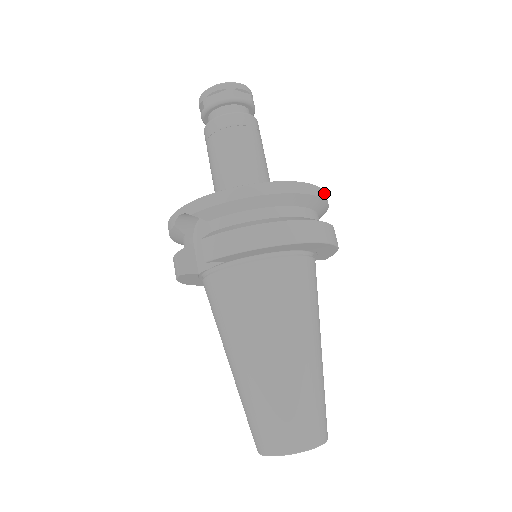
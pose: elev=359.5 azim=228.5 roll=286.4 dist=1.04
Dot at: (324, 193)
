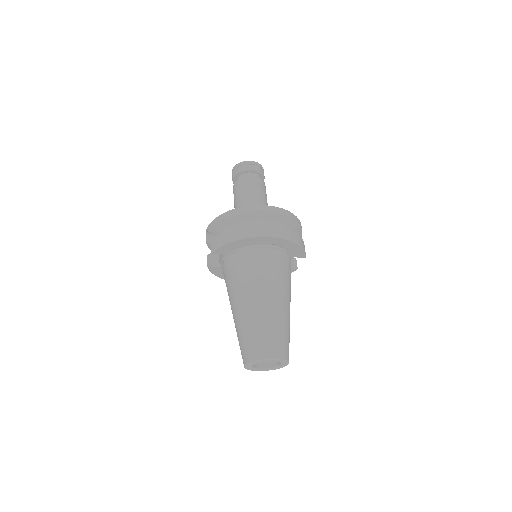
Dot at: (287, 212)
